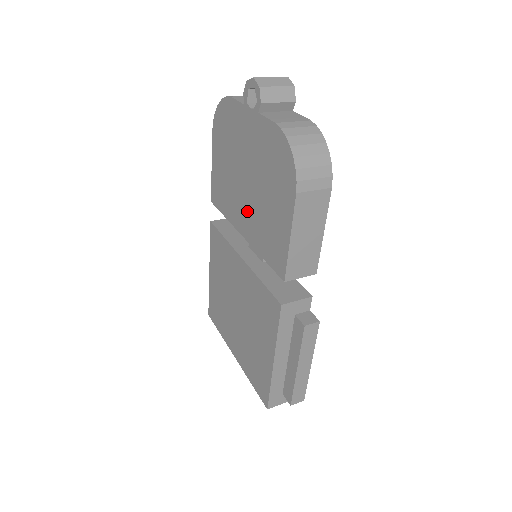
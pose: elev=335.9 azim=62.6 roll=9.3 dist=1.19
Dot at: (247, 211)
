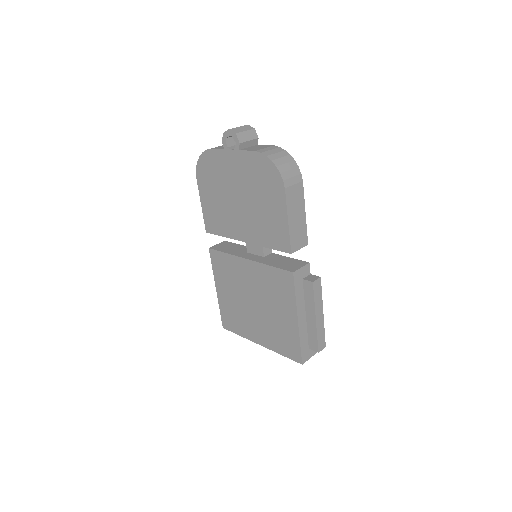
Dot at: (245, 221)
